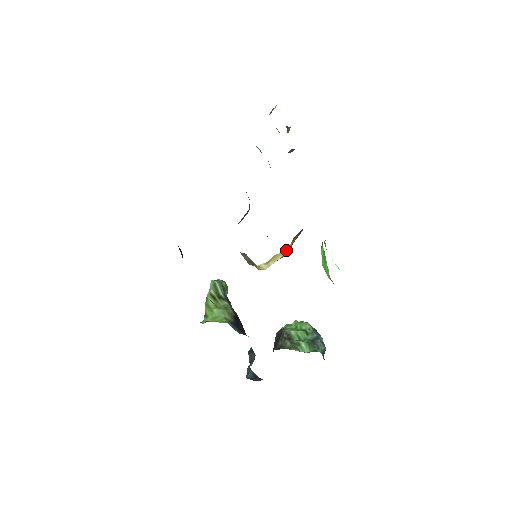
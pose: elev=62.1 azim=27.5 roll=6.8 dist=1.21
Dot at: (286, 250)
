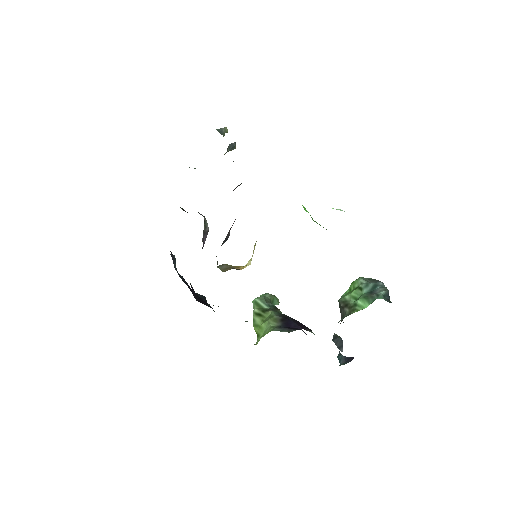
Dot at: occluded
